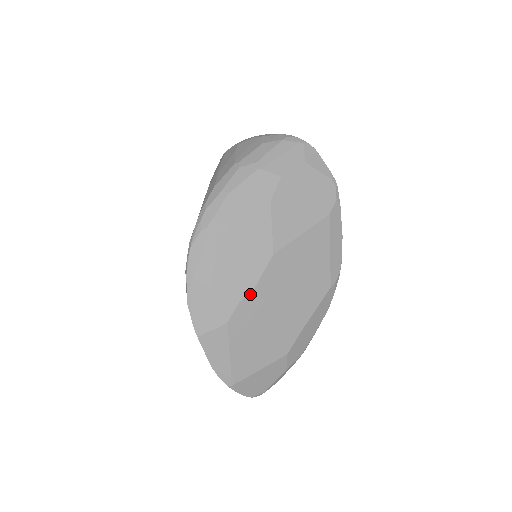
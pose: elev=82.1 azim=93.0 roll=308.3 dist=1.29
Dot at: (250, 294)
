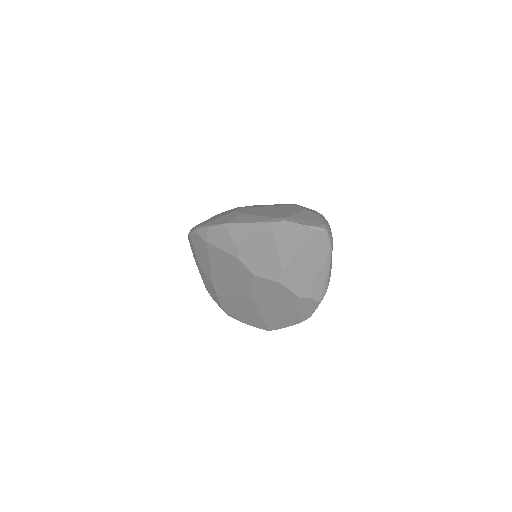
Dot at: (240, 208)
